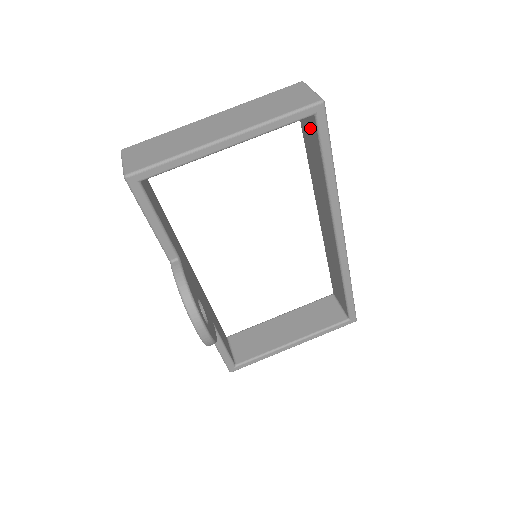
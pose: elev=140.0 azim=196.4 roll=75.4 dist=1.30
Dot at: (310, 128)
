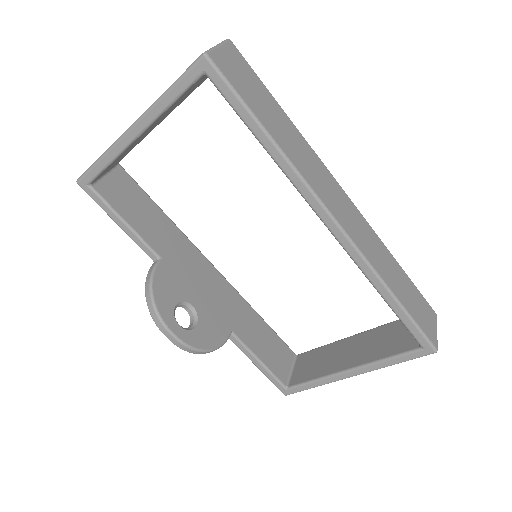
Dot at: occluded
